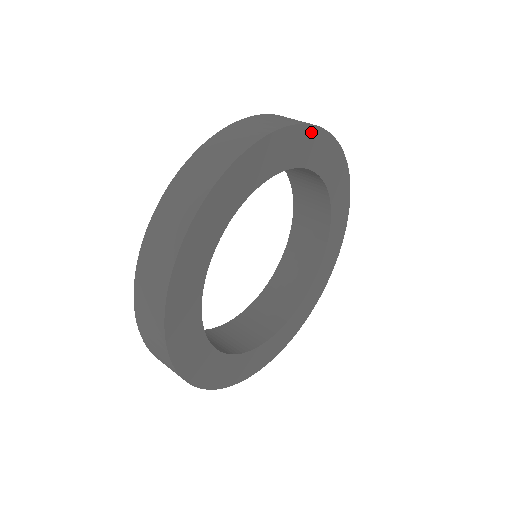
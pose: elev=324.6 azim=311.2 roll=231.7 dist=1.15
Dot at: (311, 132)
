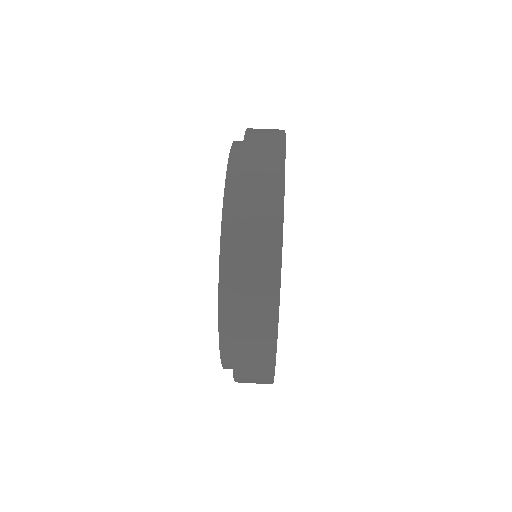
Dot at: occluded
